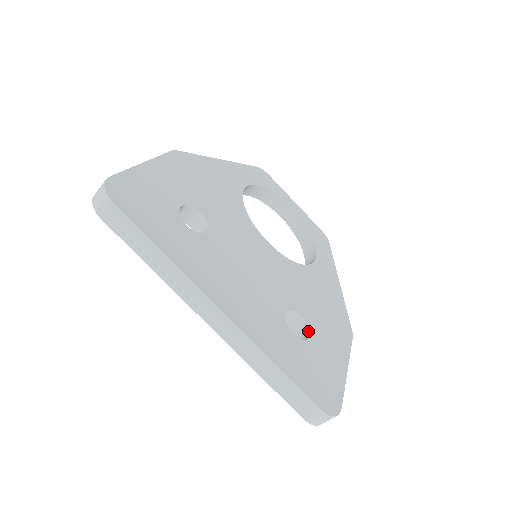
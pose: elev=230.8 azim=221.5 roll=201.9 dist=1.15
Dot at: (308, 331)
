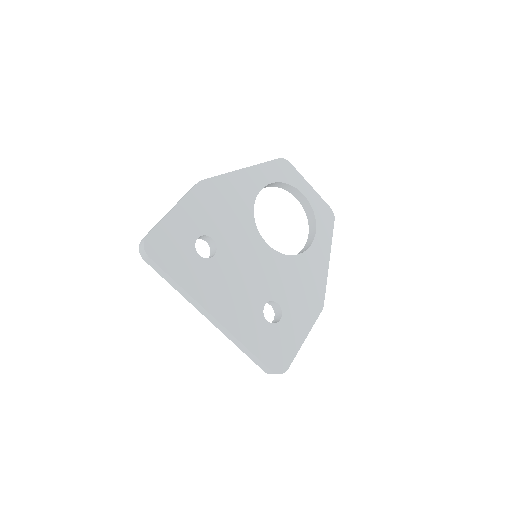
Dot at: (281, 315)
